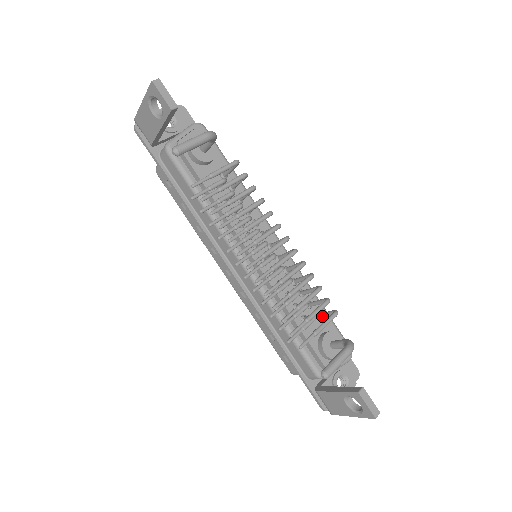
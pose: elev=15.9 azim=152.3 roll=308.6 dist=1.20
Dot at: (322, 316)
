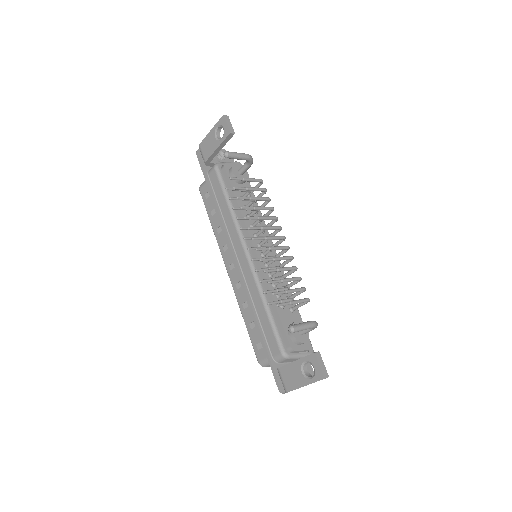
Dot at: (296, 306)
